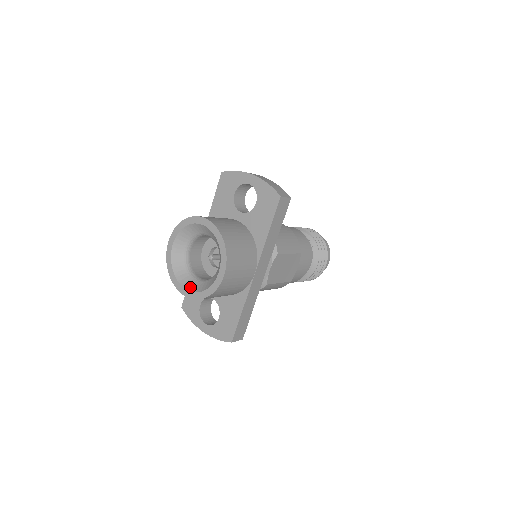
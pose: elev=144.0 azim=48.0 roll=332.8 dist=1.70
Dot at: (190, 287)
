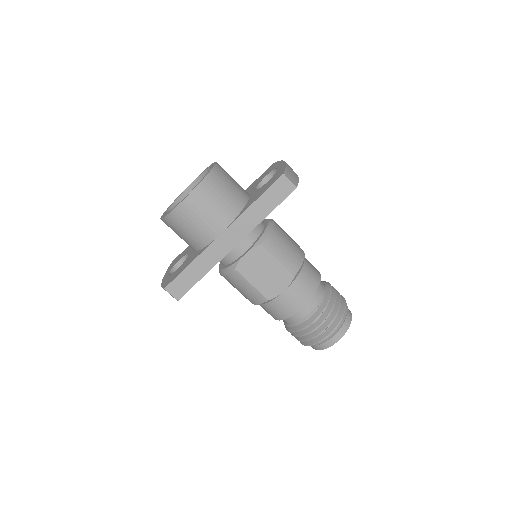
Dot at: occluded
